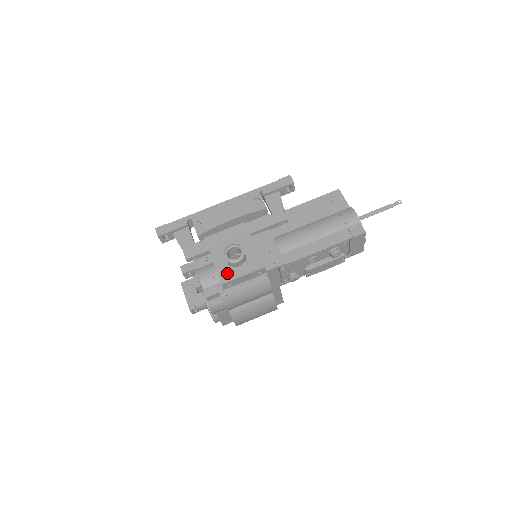
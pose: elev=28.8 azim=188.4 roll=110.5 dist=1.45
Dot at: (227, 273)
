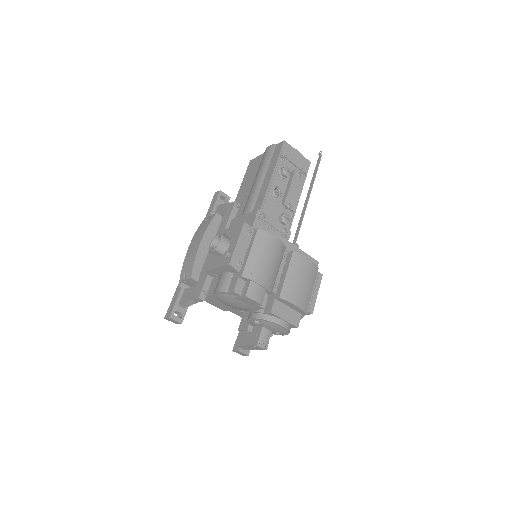
Dot at: (224, 255)
